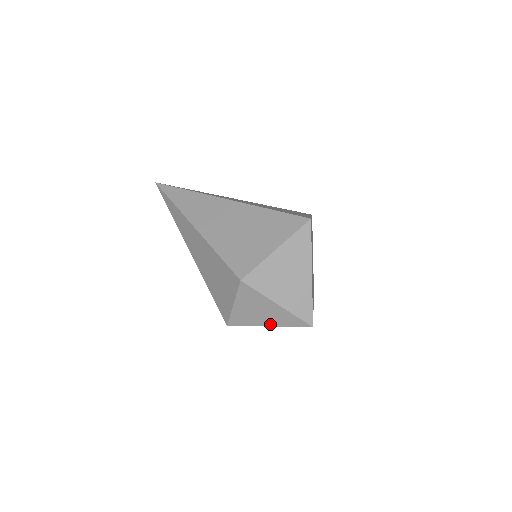
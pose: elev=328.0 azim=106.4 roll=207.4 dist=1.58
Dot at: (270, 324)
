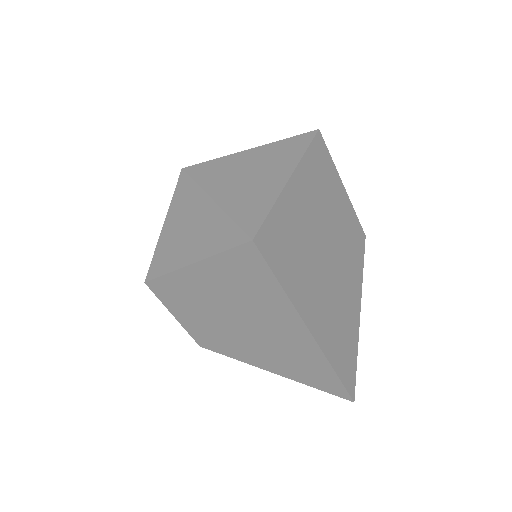
Dot at: (195, 257)
